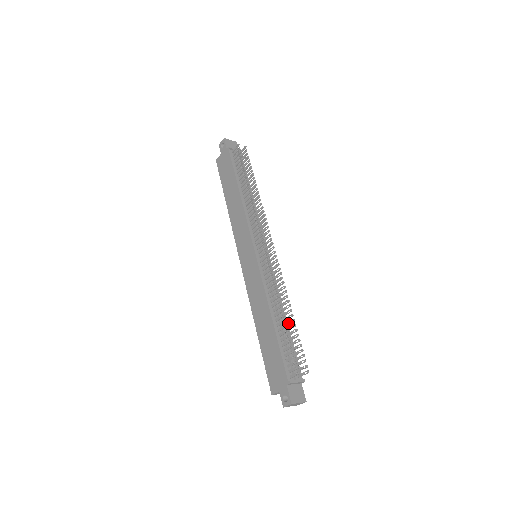
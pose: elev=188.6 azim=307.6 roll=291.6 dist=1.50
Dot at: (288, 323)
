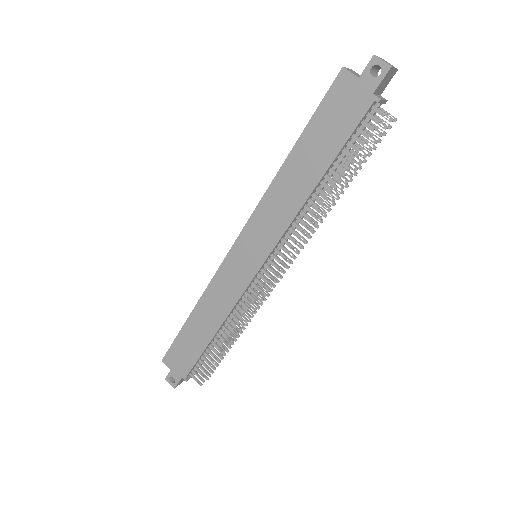
Dot at: (226, 338)
